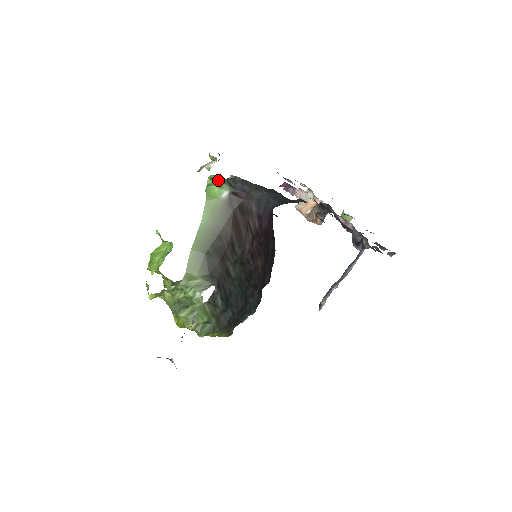
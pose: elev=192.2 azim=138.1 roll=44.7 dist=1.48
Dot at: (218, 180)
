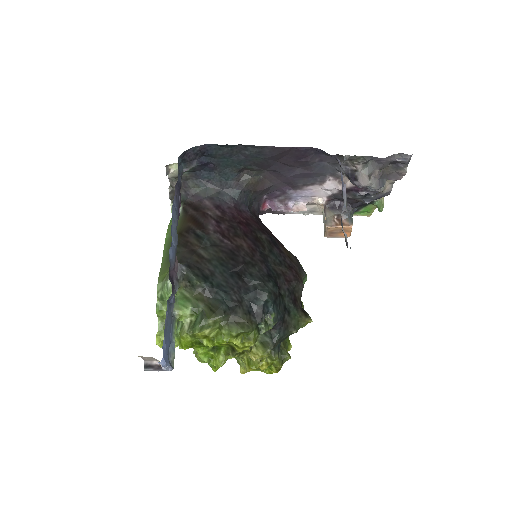
Dot at: occluded
